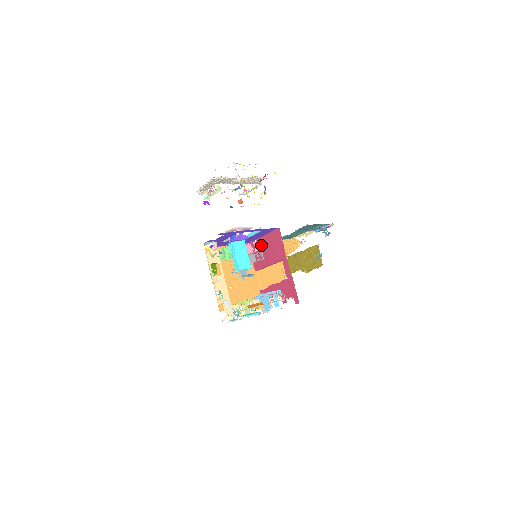
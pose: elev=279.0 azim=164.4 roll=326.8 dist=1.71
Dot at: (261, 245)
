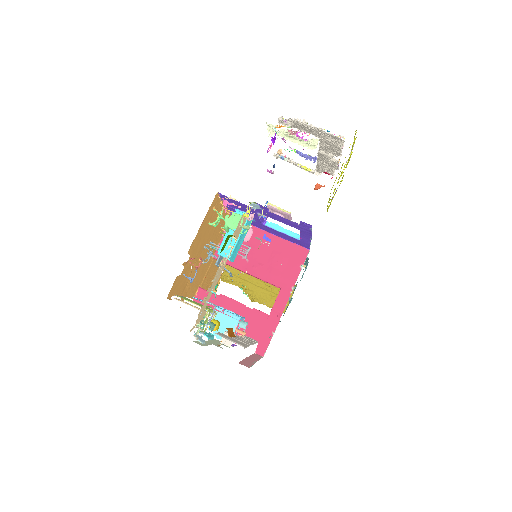
Dot at: (256, 239)
